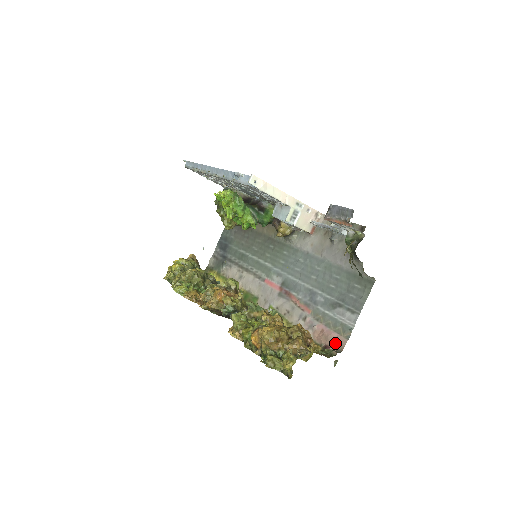
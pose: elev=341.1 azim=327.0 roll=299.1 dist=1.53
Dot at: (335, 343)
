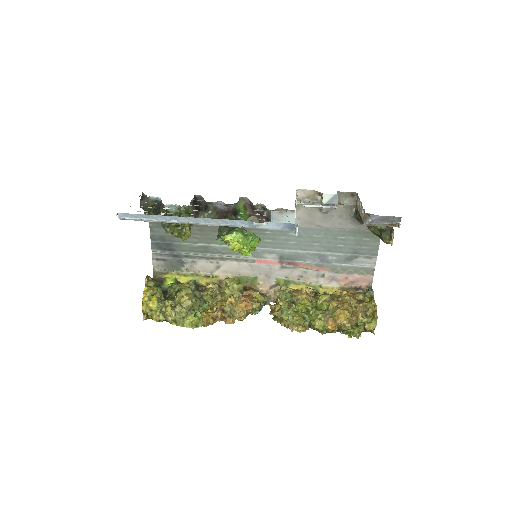
Dot at: (363, 282)
